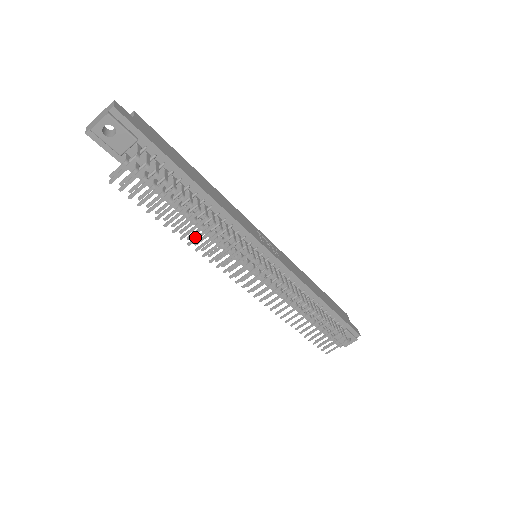
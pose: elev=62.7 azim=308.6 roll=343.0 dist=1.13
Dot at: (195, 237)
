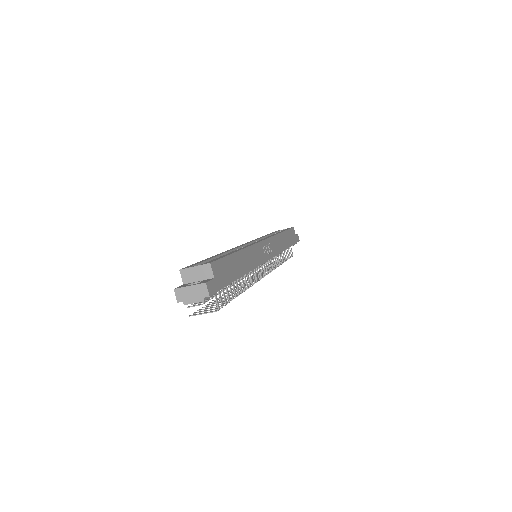
Dot at: occluded
